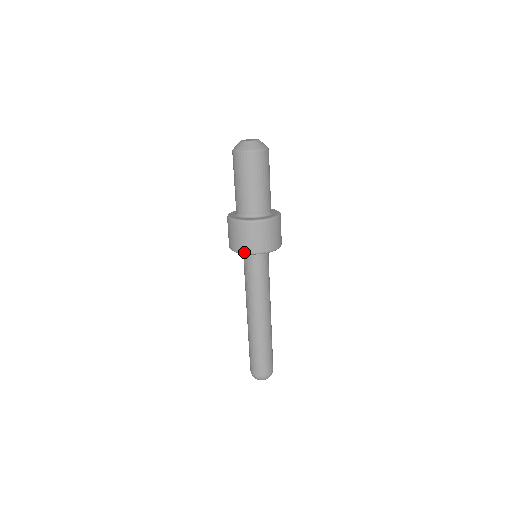
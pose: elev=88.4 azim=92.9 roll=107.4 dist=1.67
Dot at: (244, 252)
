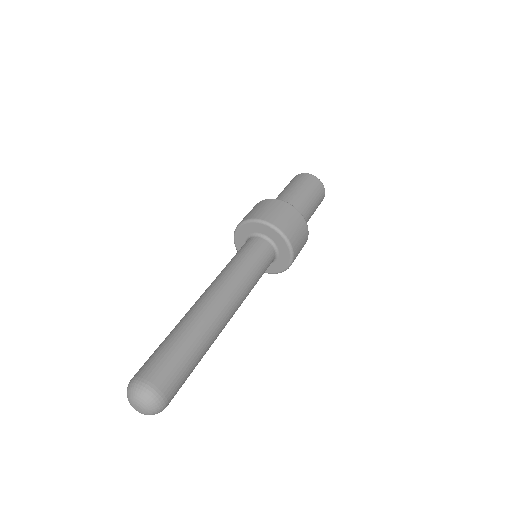
Dot at: (250, 218)
